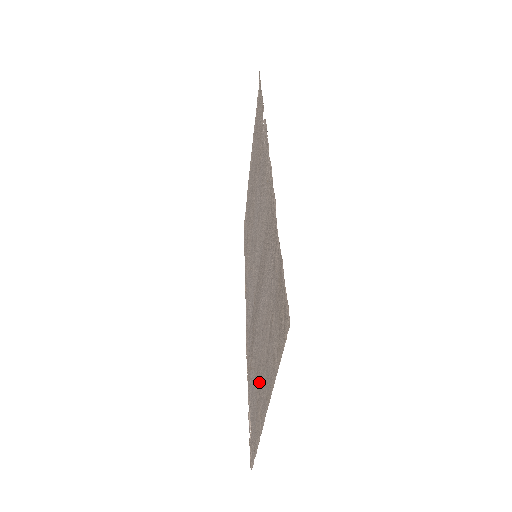
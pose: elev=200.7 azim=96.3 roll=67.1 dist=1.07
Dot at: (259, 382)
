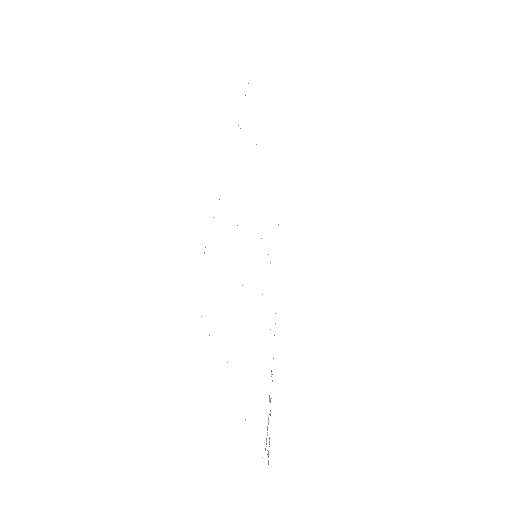
Dot at: occluded
